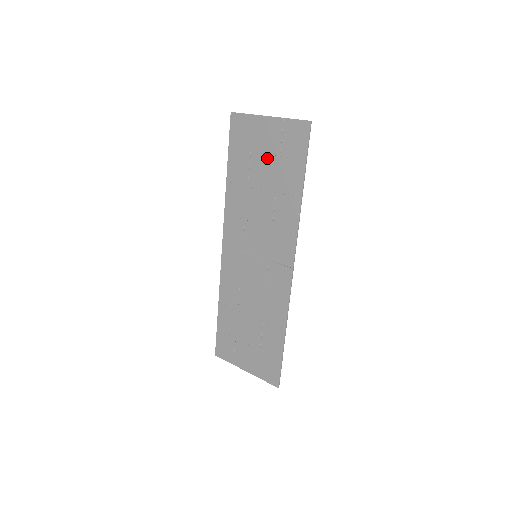
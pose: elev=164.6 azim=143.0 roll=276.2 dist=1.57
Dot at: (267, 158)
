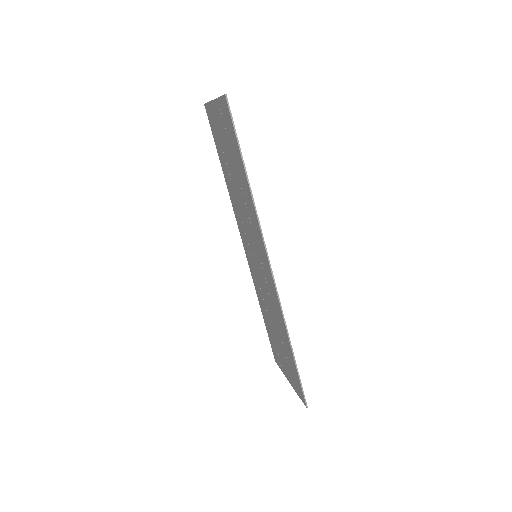
Dot at: (226, 146)
